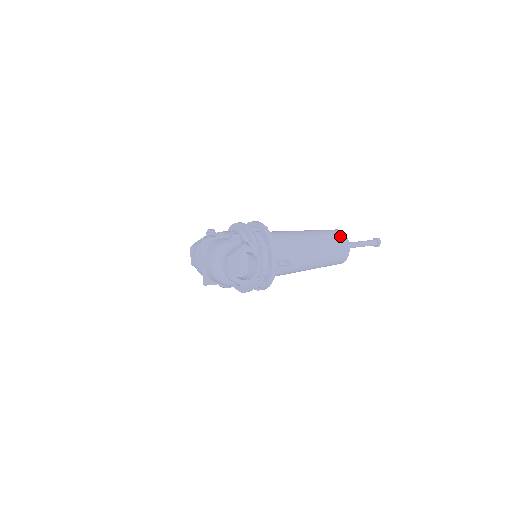
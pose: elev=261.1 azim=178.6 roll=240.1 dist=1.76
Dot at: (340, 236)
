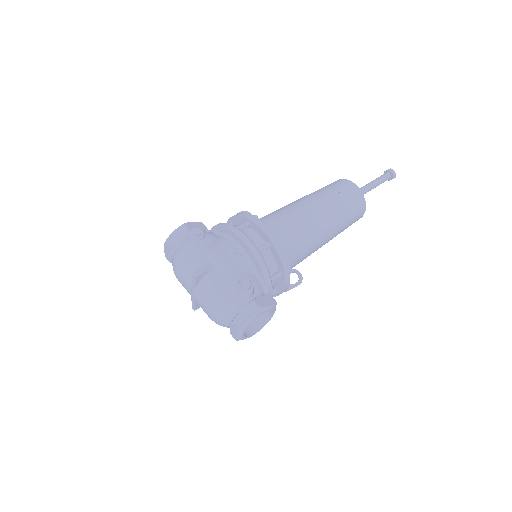
Dot at: (358, 203)
